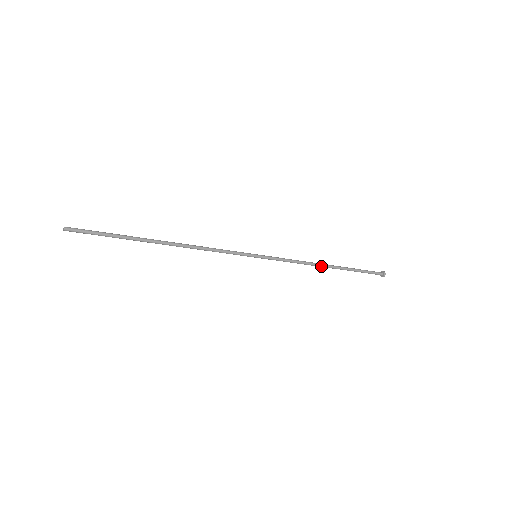
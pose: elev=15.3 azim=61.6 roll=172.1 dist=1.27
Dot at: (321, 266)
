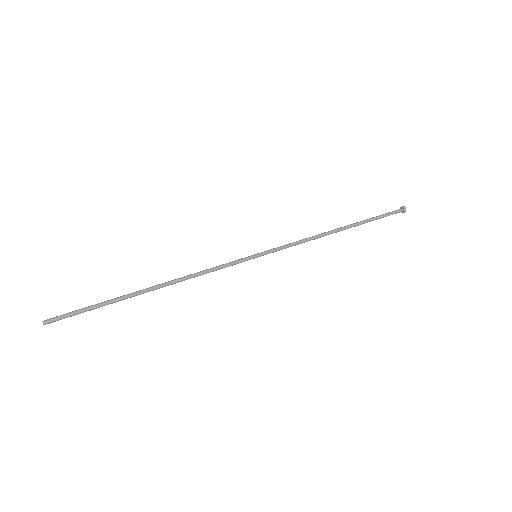
Dot at: (330, 233)
